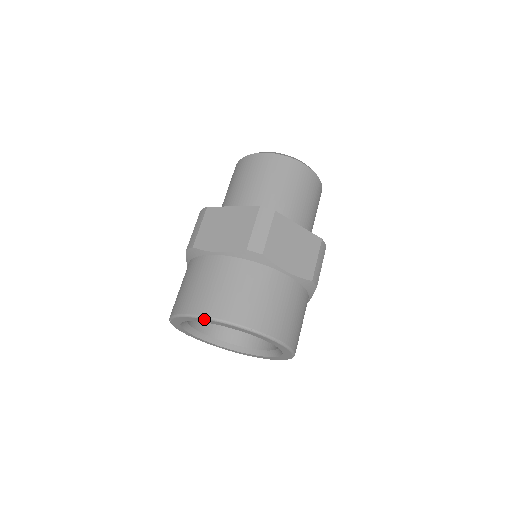
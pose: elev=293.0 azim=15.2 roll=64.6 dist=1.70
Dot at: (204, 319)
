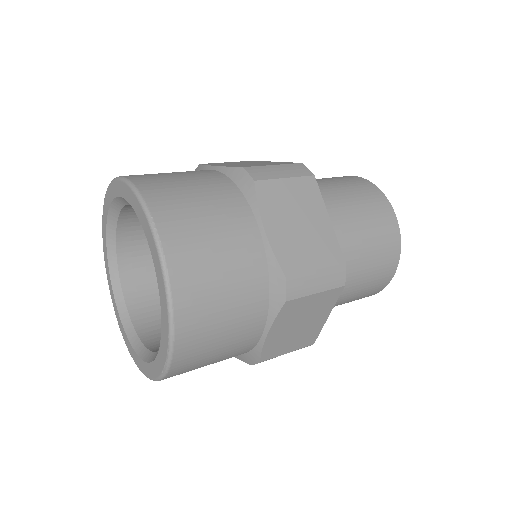
Dot at: (122, 181)
